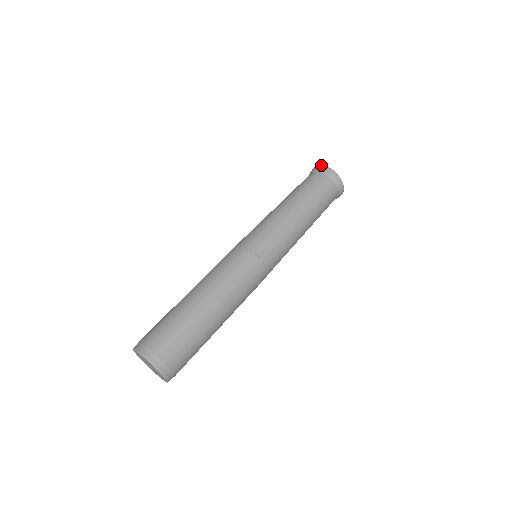
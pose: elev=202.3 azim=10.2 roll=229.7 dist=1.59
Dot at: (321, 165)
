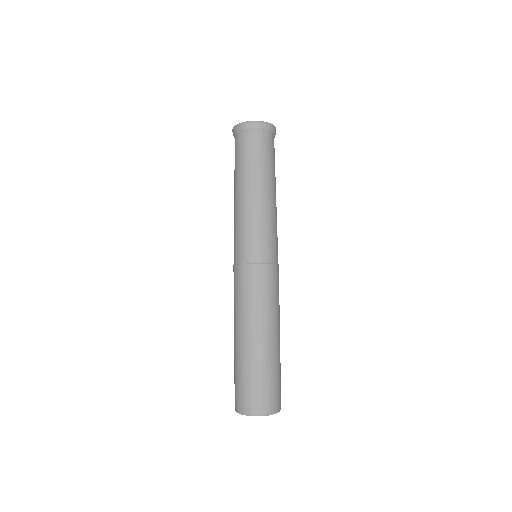
Dot at: (232, 130)
